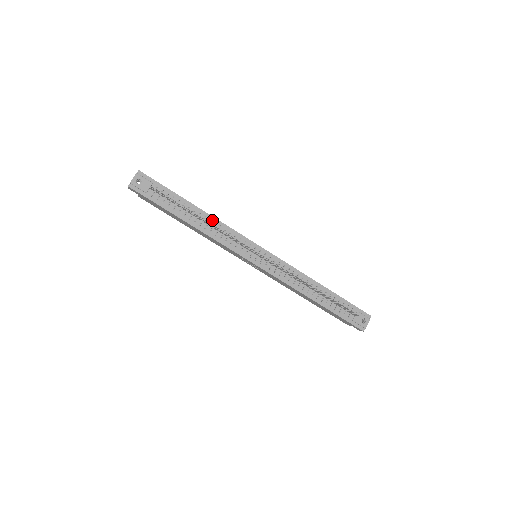
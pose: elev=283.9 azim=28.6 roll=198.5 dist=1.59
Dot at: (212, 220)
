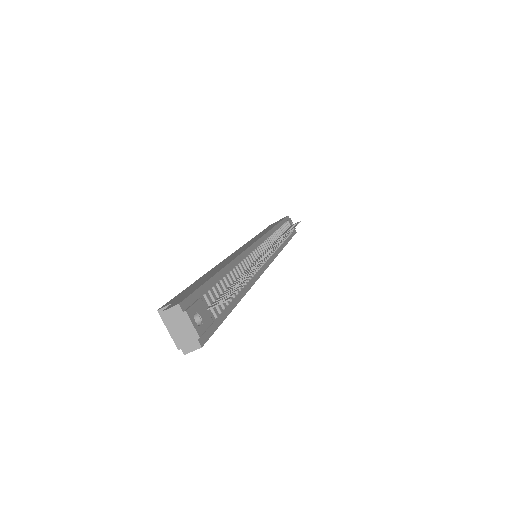
Dot at: (239, 263)
